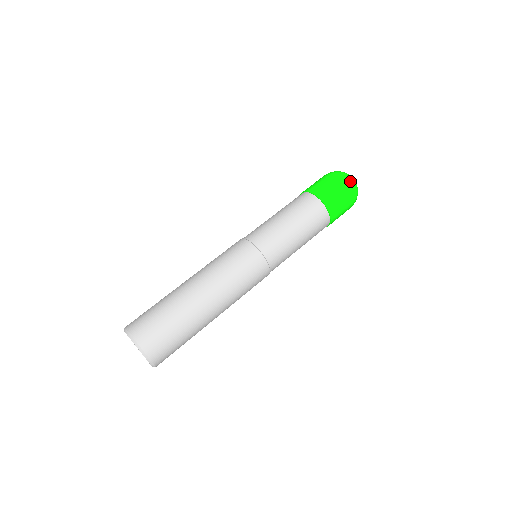
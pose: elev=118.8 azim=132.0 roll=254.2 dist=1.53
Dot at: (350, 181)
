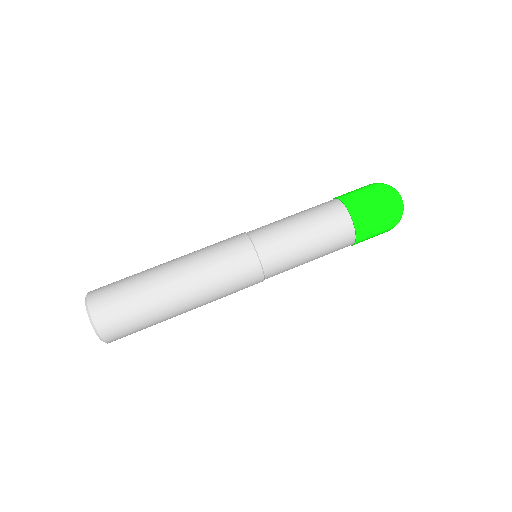
Dot at: (394, 199)
